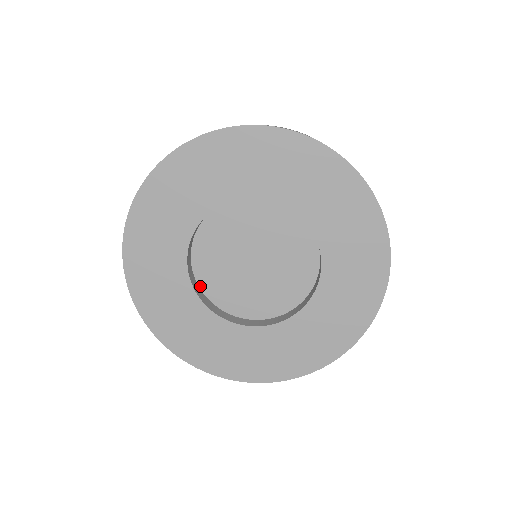
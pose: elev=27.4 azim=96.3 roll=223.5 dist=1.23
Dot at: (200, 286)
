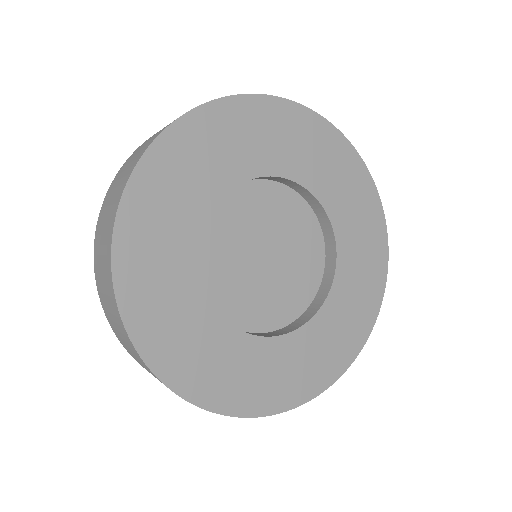
Dot at: occluded
